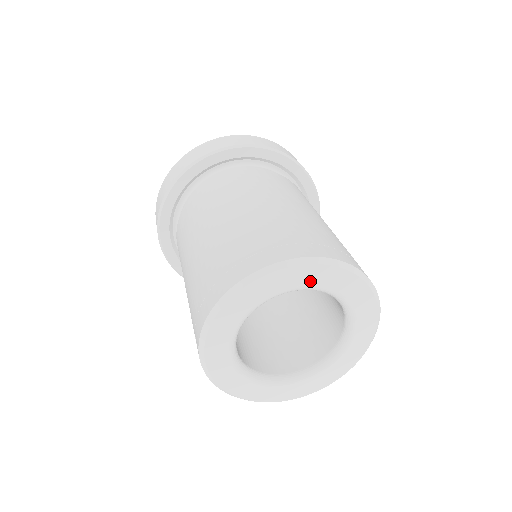
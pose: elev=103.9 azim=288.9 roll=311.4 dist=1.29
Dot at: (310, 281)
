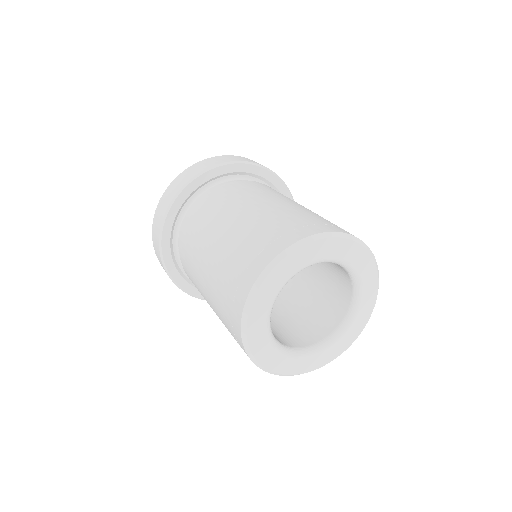
Dot at: (316, 256)
